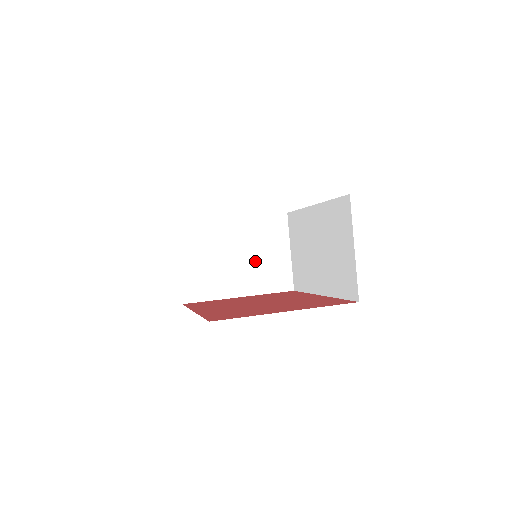
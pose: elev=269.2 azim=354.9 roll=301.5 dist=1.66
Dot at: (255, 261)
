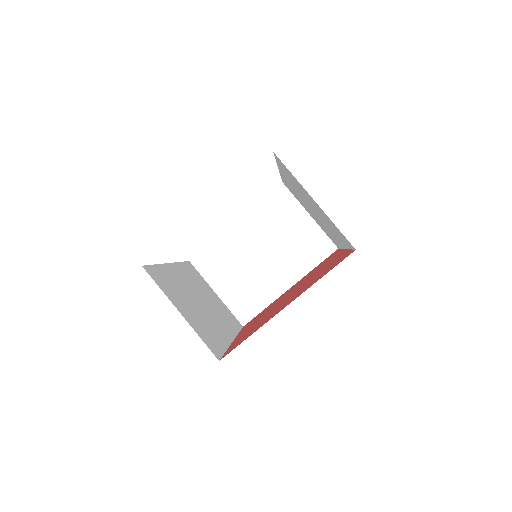
Dot at: (282, 247)
